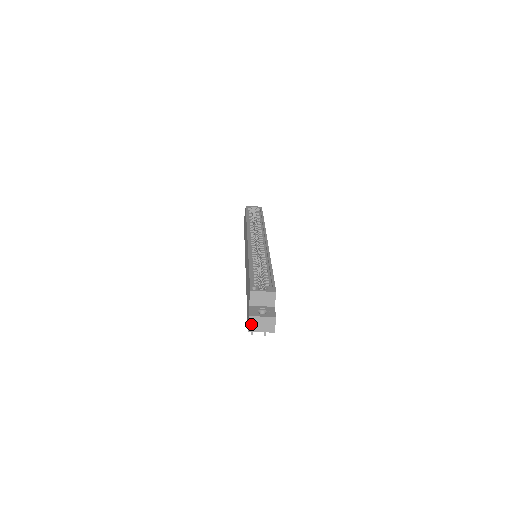
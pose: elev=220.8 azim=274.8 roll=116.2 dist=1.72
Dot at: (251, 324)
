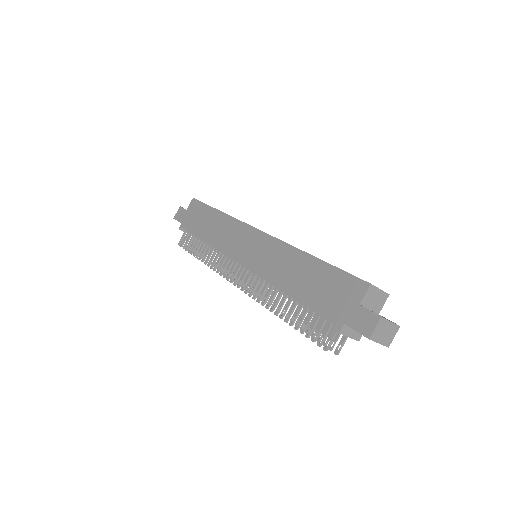
Dot at: (377, 329)
